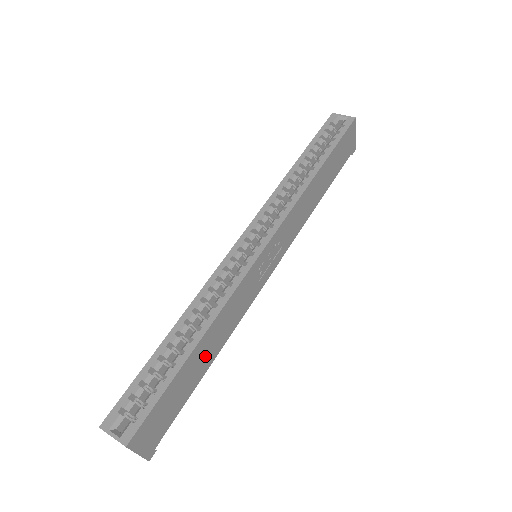
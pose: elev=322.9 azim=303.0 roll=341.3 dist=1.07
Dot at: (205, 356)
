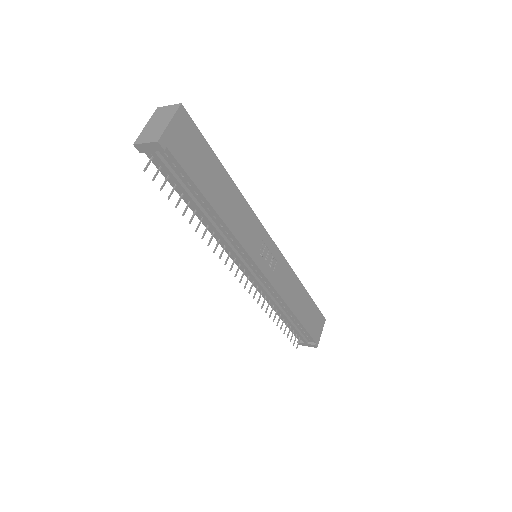
Dot at: (221, 195)
